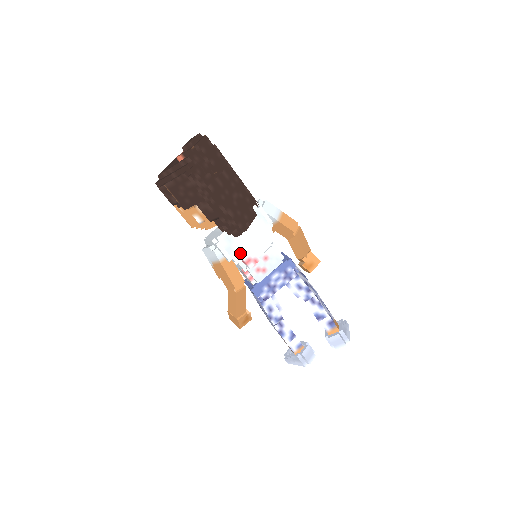
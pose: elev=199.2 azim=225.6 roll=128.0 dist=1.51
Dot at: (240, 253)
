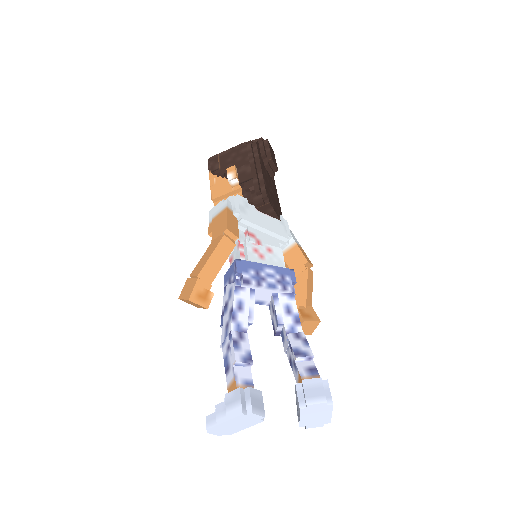
Dot at: (250, 219)
